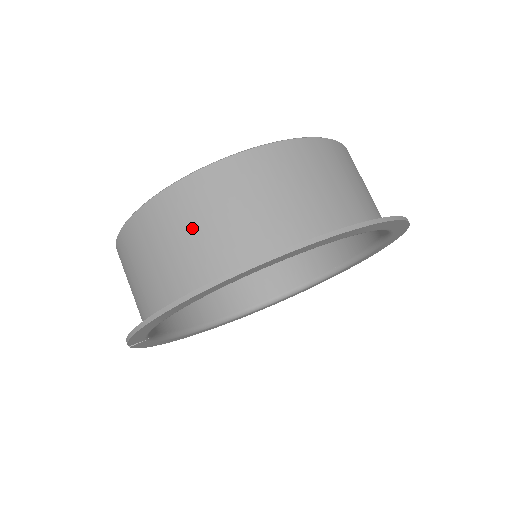
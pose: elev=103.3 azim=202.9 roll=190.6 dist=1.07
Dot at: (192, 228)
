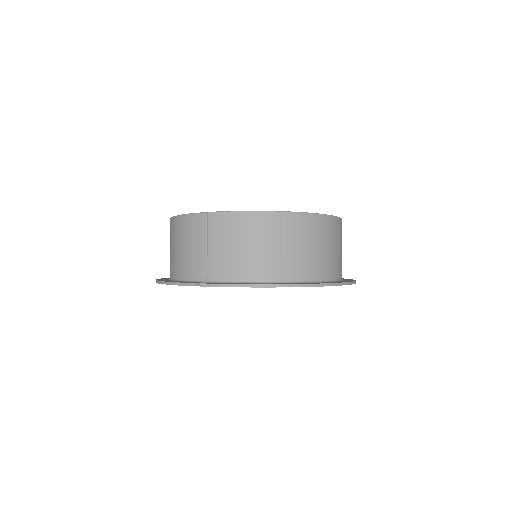
Dot at: (308, 244)
